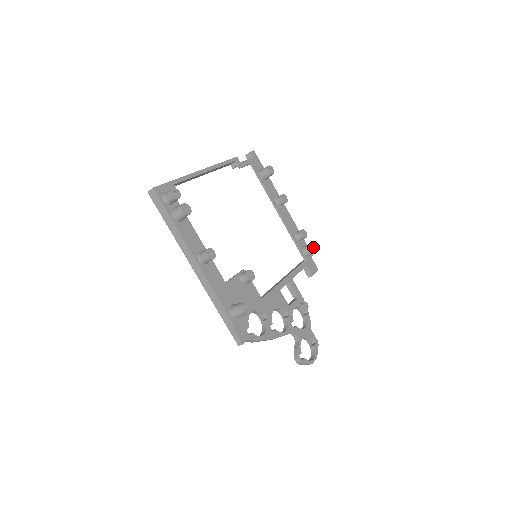
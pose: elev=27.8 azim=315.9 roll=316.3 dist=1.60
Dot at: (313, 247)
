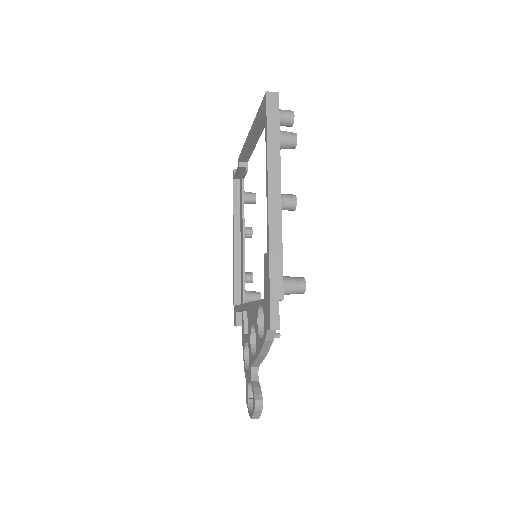
Dot at: (260, 295)
